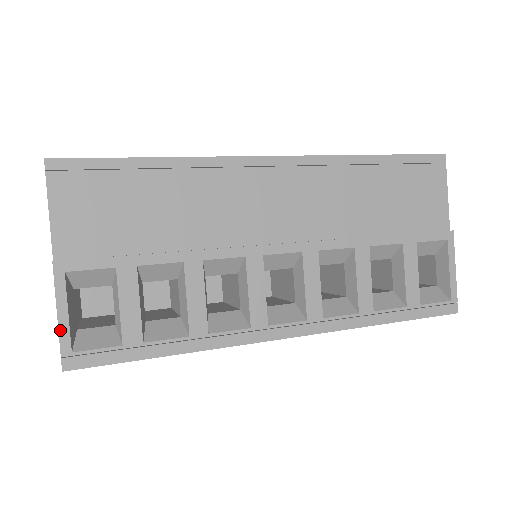
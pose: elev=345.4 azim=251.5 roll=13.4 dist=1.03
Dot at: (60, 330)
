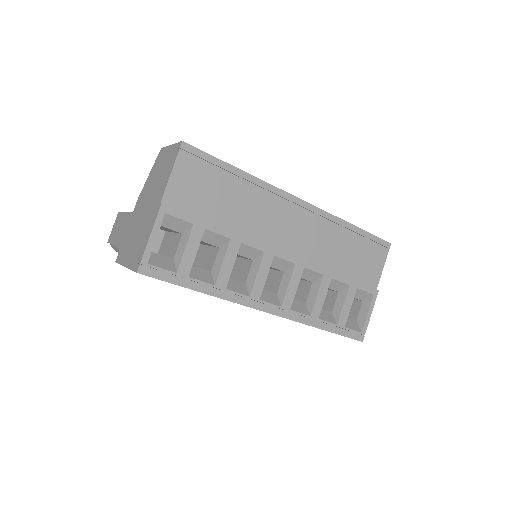
Dot at: (147, 247)
